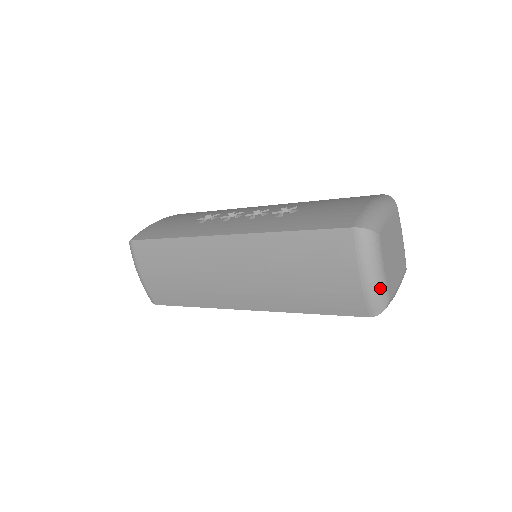
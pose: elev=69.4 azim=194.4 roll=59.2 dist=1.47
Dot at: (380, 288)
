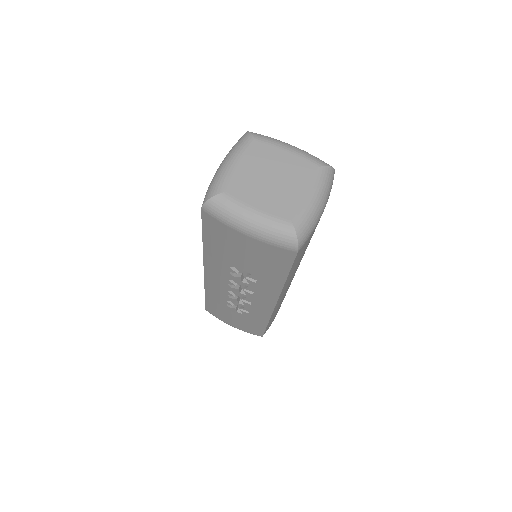
Dot at: (220, 175)
